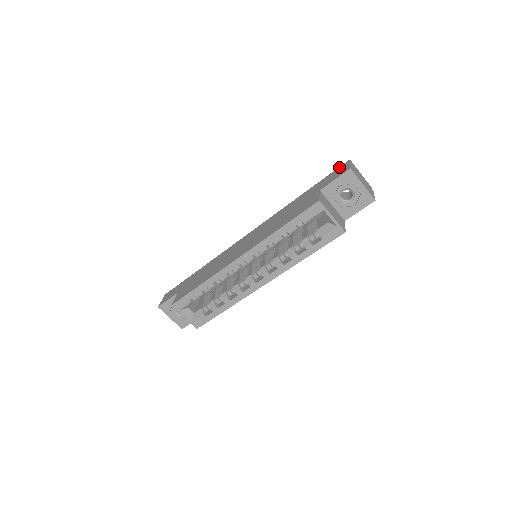
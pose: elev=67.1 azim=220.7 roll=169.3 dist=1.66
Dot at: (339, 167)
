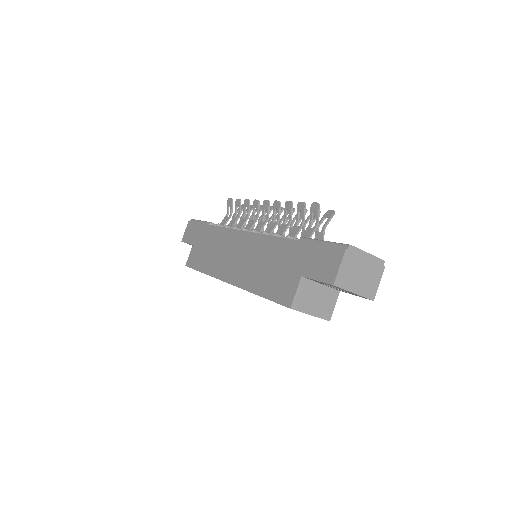
Dot at: (333, 248)
